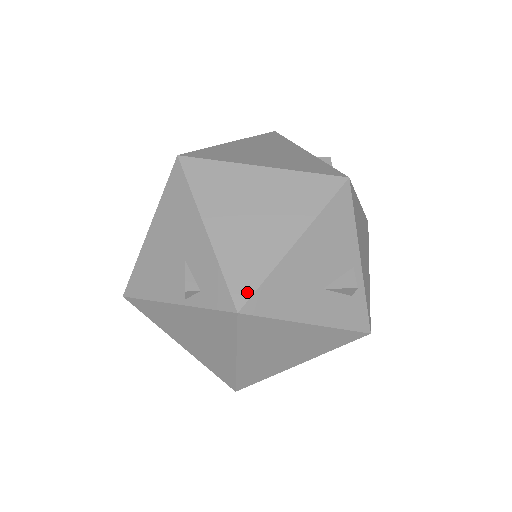
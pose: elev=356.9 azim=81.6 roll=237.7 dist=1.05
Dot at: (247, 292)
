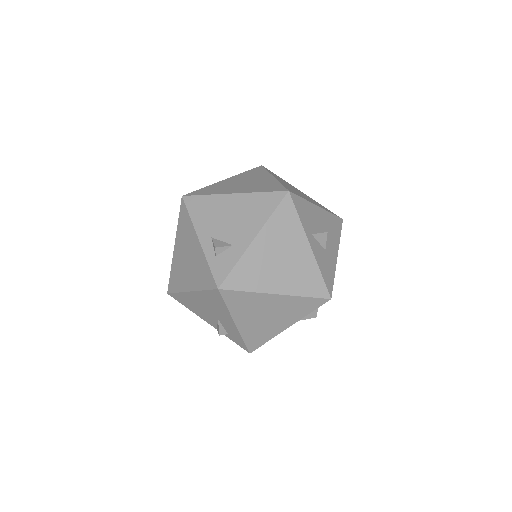
Dot at: (256, 347)
